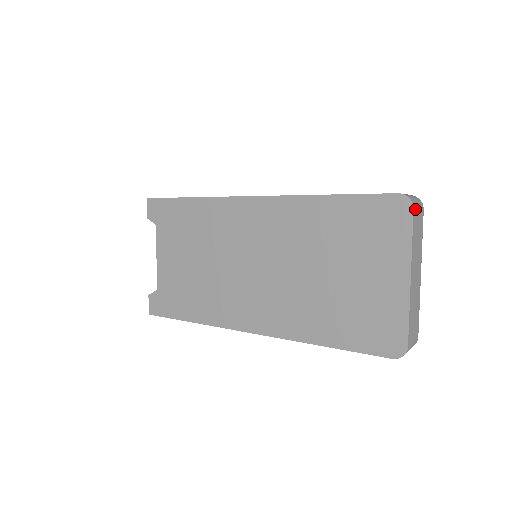
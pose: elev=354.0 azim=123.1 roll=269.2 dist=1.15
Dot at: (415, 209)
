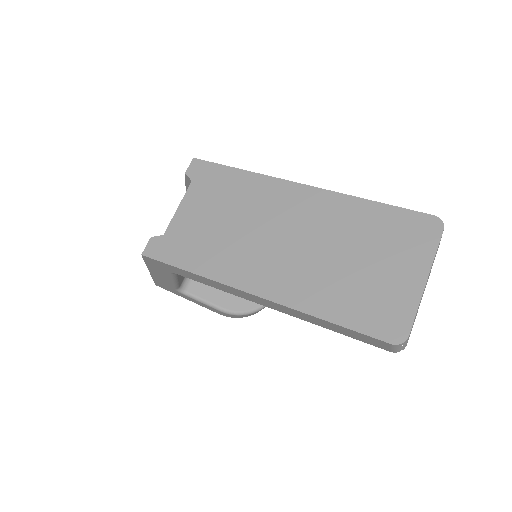
Dot at: occluded
